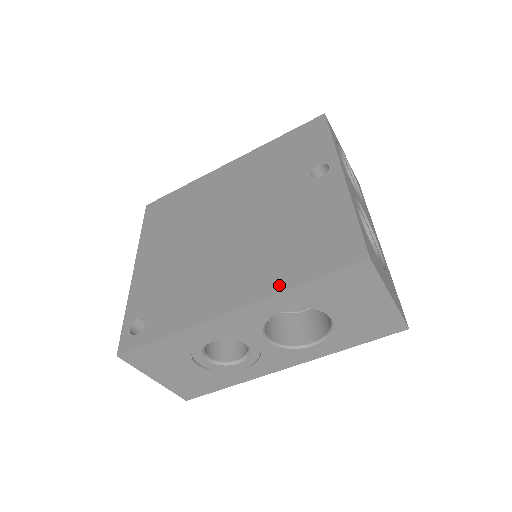
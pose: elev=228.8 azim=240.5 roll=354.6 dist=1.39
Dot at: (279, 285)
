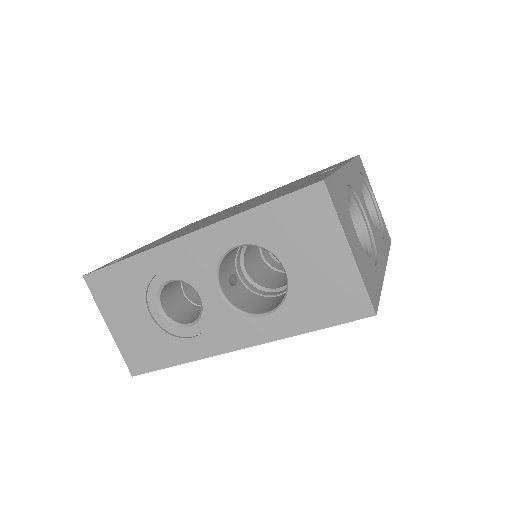
Dot at: (238, 213)
